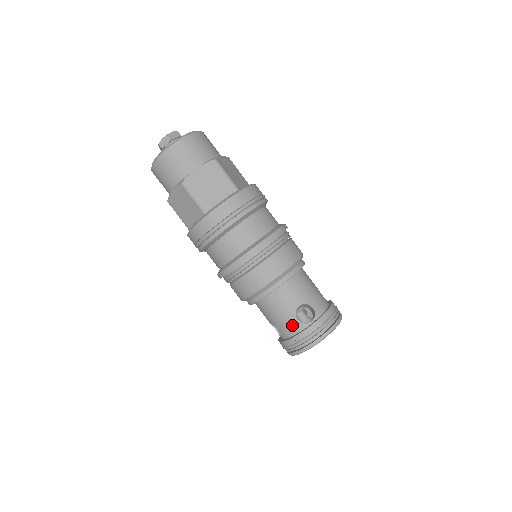
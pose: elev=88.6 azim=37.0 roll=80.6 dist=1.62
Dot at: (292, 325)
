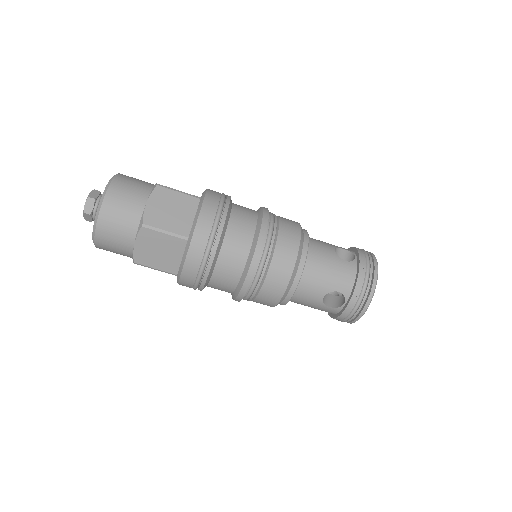
Dot at: (327, 310)
